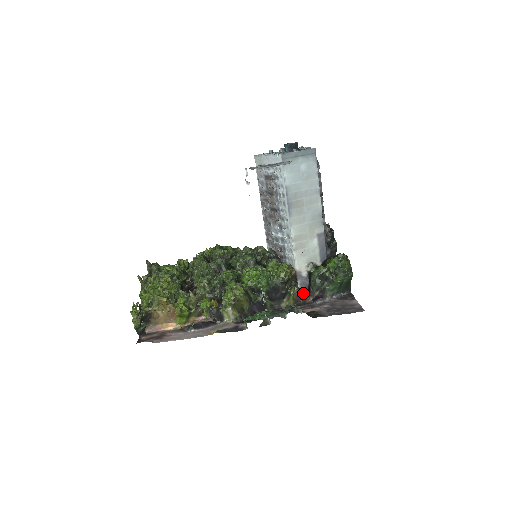
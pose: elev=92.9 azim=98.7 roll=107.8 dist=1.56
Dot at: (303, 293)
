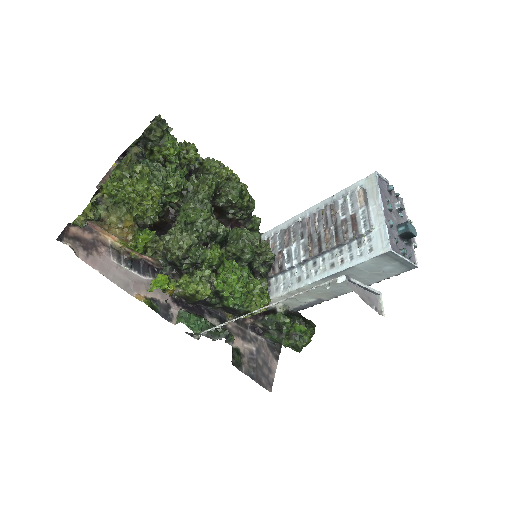
Dot at: occluded
